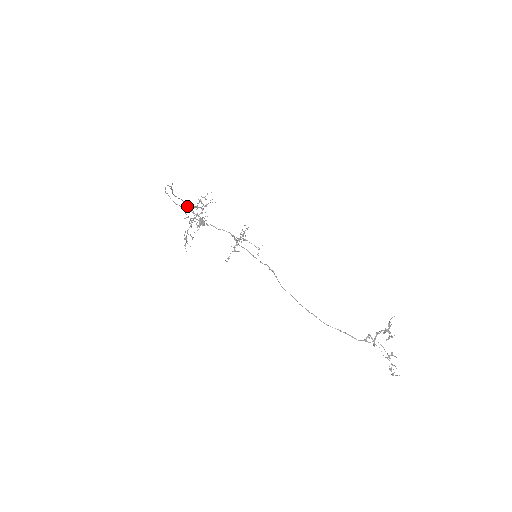
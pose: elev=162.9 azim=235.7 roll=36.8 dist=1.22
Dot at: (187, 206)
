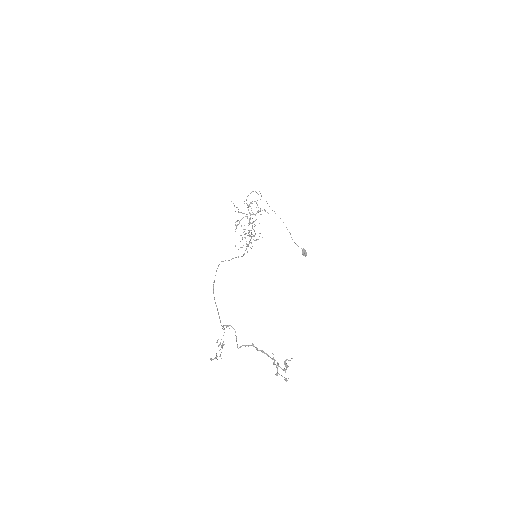
Dot at: (246, 203)
